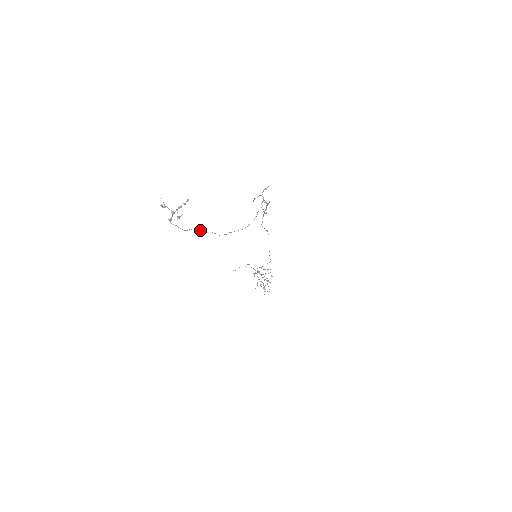
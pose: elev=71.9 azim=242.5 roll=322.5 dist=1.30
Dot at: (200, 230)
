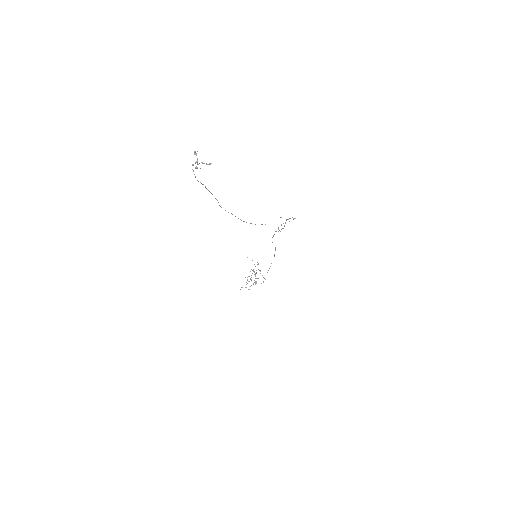
Dot at: occluded
